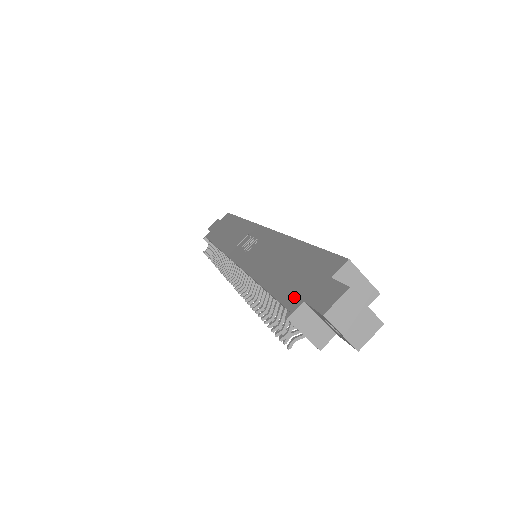
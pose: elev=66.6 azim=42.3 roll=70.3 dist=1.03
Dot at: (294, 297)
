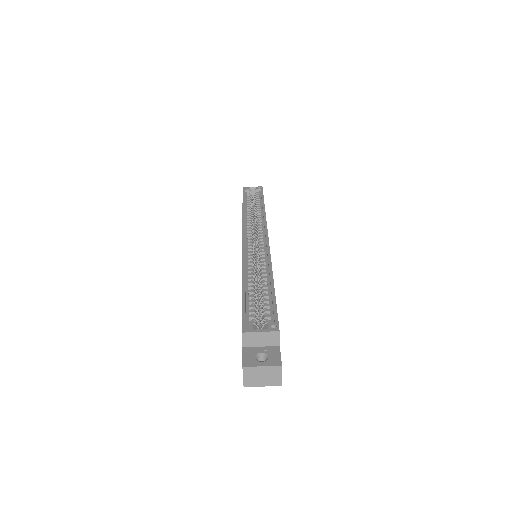
Dot at: occluded
